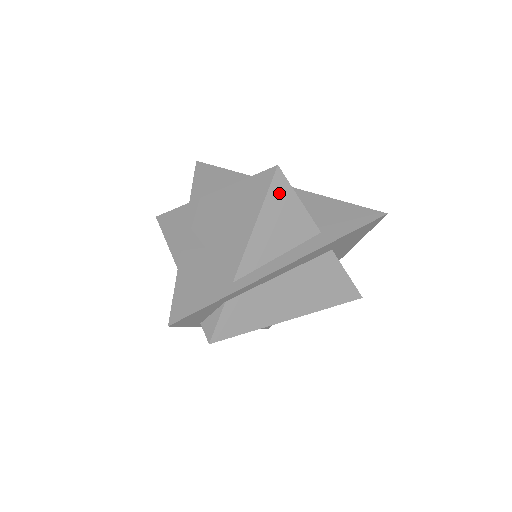
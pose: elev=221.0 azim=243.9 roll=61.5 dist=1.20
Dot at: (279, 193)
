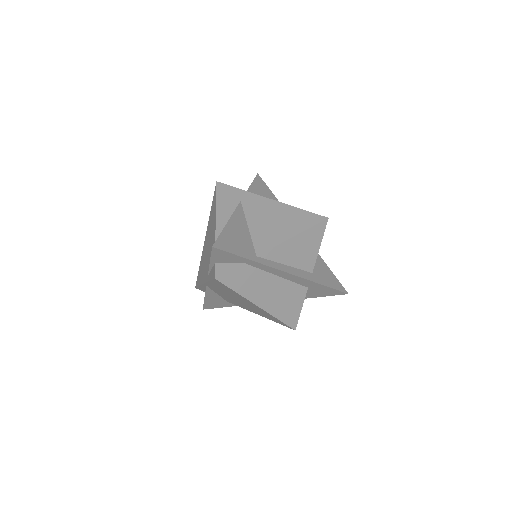
Dot at: (316, 232)
